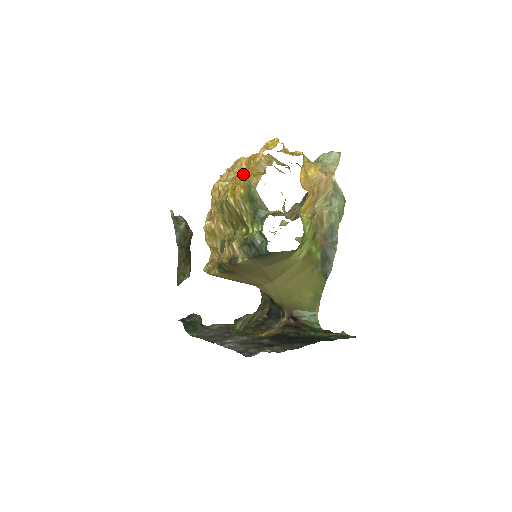
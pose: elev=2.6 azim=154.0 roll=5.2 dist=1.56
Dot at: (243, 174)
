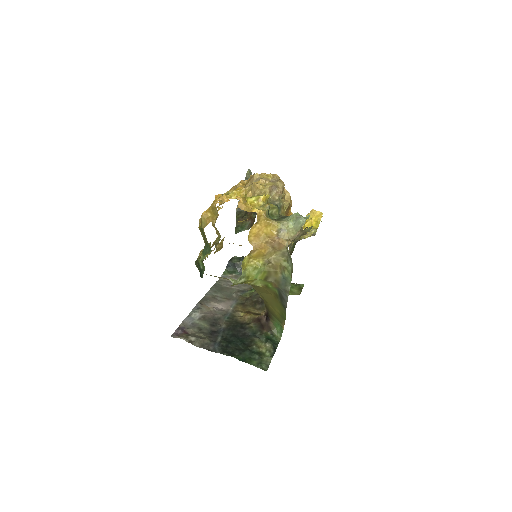
Dot at: occluded
